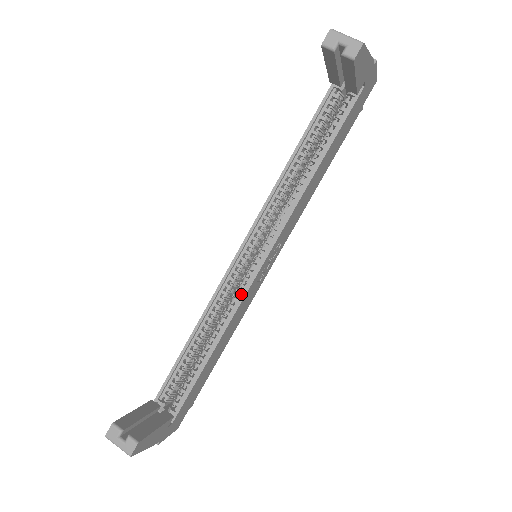
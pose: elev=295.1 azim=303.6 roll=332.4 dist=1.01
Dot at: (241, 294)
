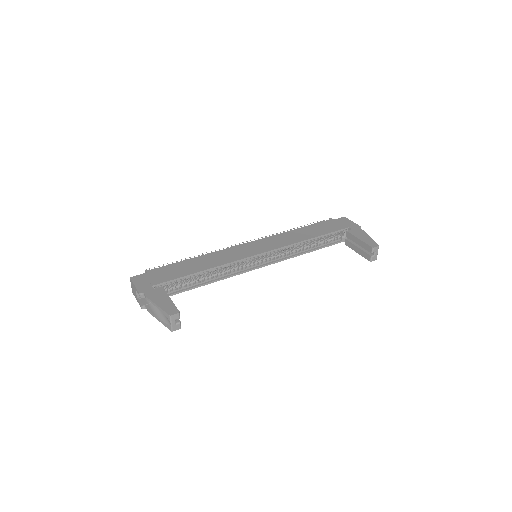
Dot at: (240, 270)
